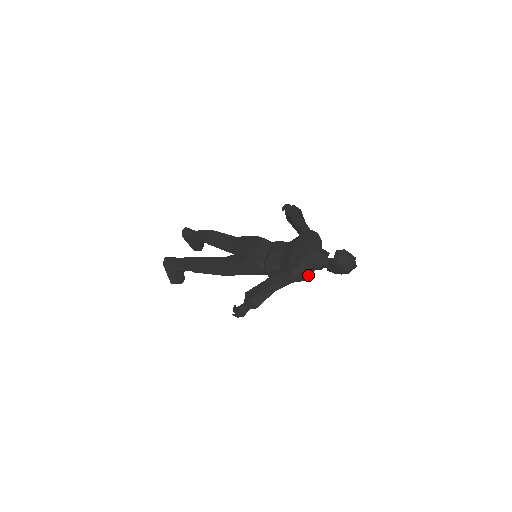
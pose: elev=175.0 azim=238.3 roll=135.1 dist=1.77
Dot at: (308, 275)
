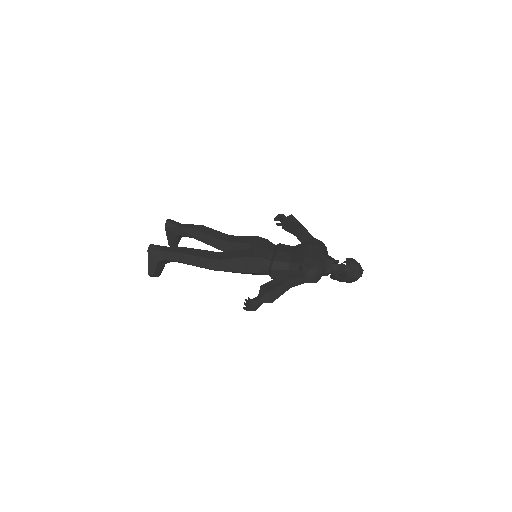
Dot at: (320, 278)
